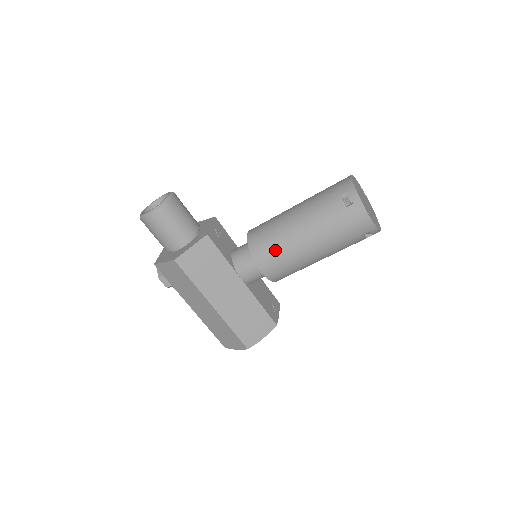
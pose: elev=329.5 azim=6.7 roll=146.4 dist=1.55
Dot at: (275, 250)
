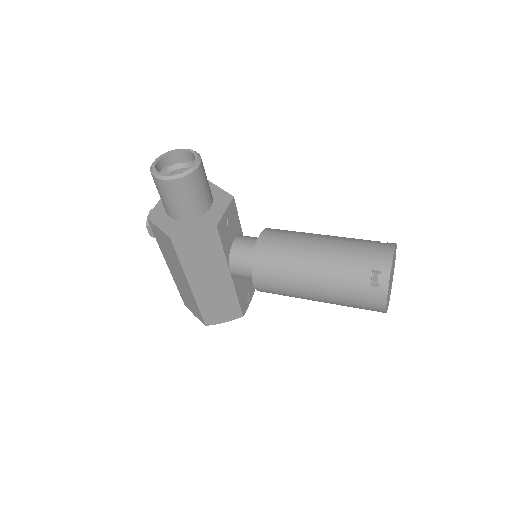
Dot at: (278, 277)
